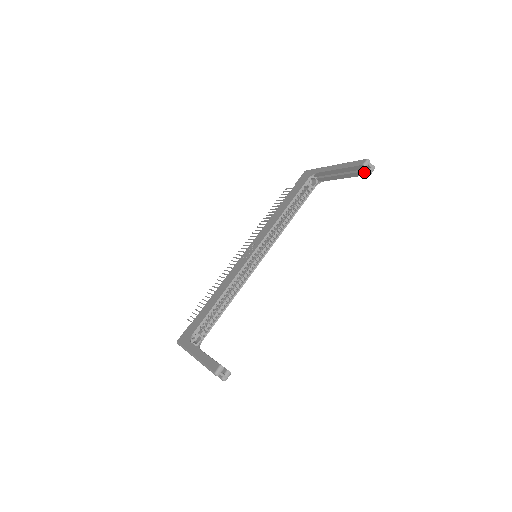
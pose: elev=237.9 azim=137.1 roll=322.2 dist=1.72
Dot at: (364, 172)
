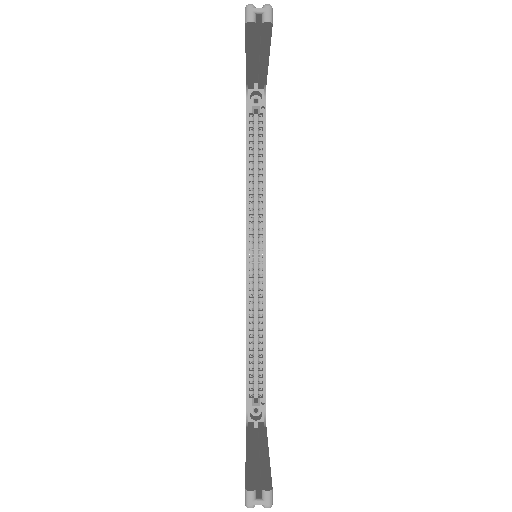
Dot at: (263, 30)
